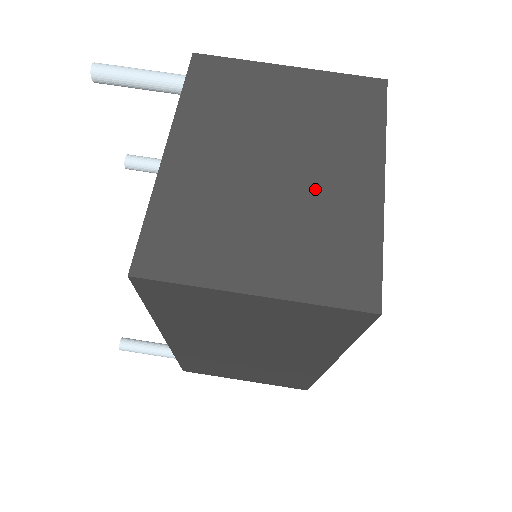
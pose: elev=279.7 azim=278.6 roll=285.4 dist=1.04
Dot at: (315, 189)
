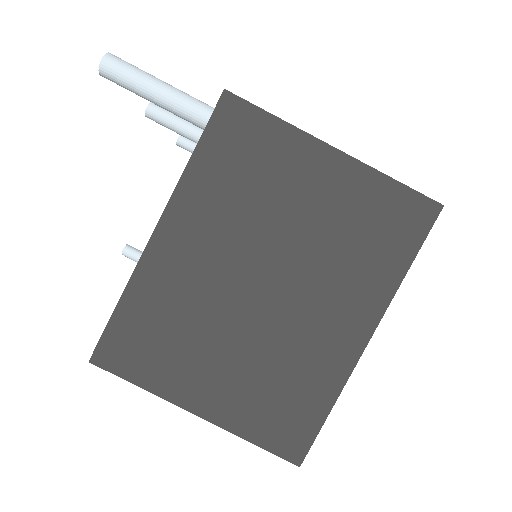
Dot at: (294, 326)
